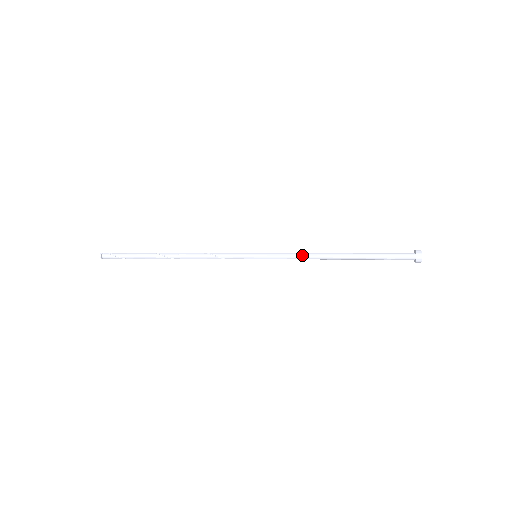
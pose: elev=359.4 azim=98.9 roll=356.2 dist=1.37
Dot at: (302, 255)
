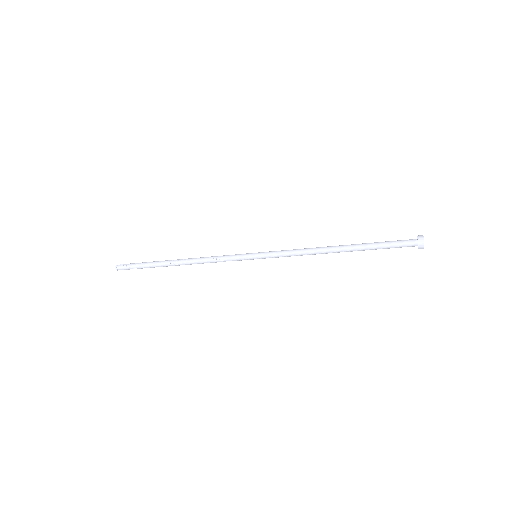
Dot at: (300, 251)
